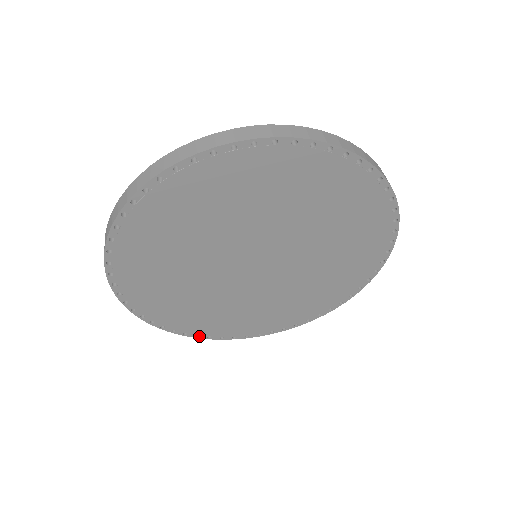
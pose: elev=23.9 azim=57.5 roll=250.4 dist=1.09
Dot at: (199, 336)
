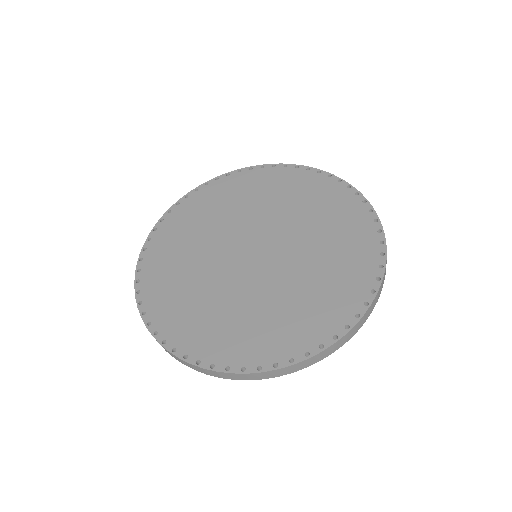
Dot at: occluded
